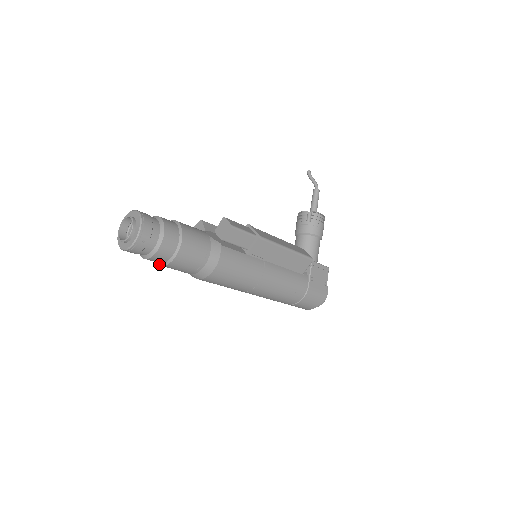
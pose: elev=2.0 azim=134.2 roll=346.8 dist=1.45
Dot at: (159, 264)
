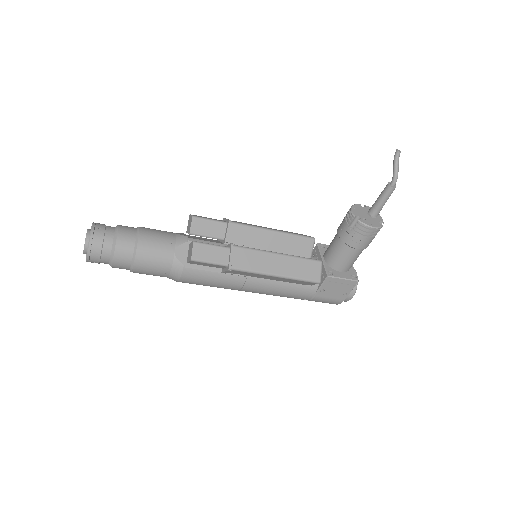
Dot at: occluded
